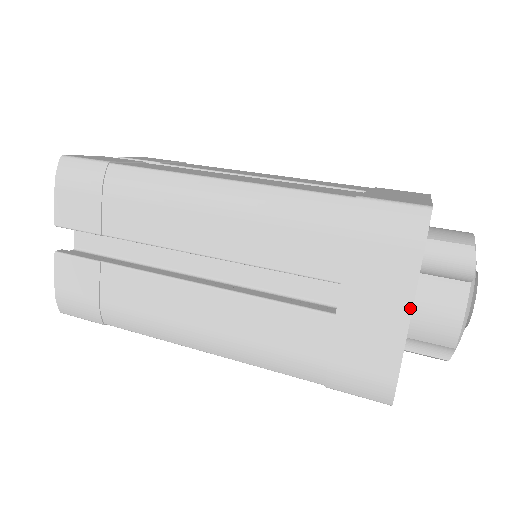
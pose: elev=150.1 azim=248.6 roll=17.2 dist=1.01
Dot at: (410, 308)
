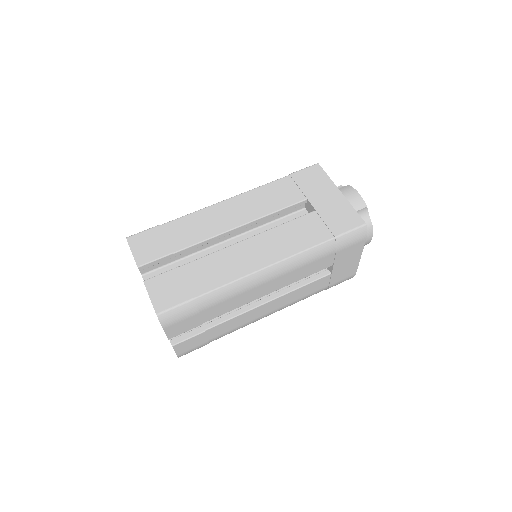
Dot at: occluded
